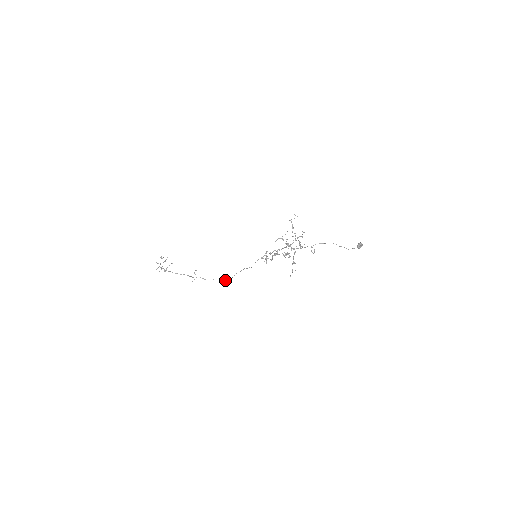
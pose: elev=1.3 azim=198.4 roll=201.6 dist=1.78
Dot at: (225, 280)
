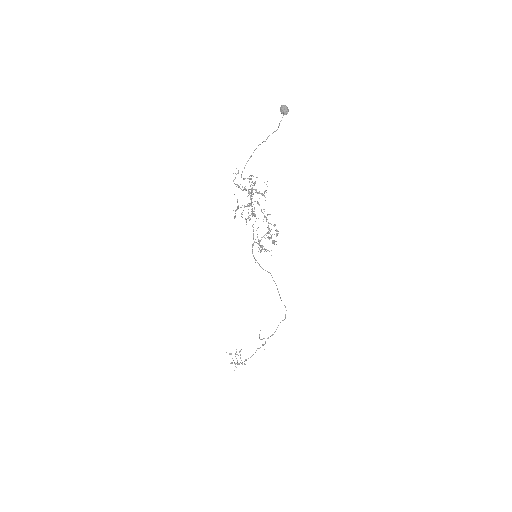
Dot at: (285, 316)
